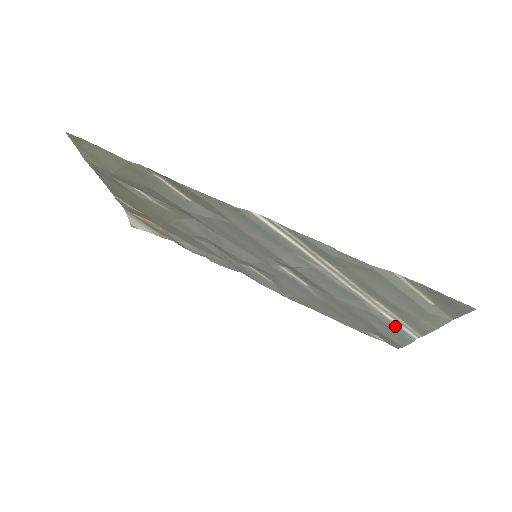
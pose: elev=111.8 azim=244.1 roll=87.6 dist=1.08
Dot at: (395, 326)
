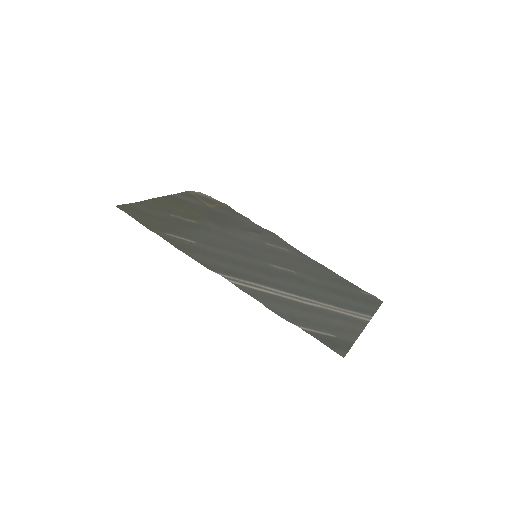
Dot at: (353, 310)
